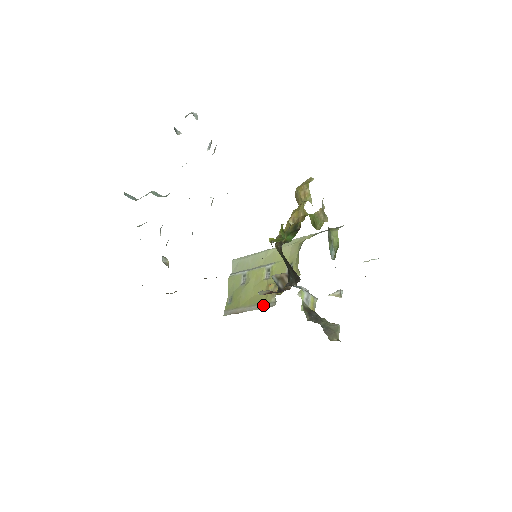
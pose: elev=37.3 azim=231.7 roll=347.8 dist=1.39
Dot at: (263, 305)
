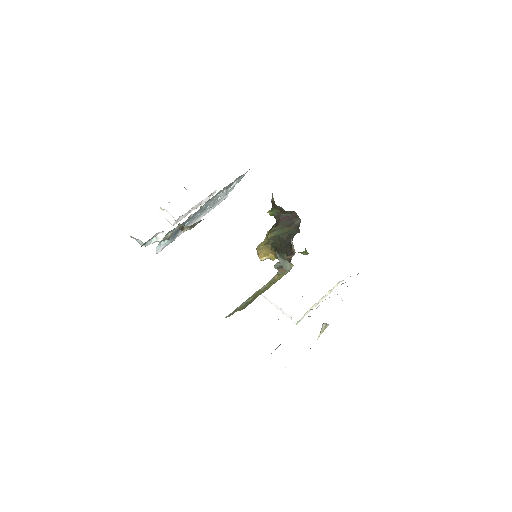
Dot at: (281, 277)
